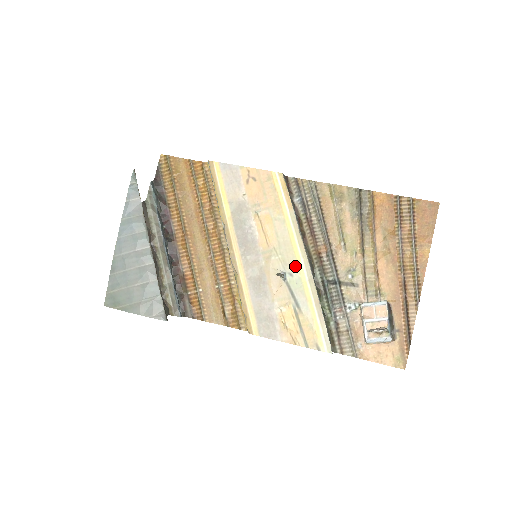
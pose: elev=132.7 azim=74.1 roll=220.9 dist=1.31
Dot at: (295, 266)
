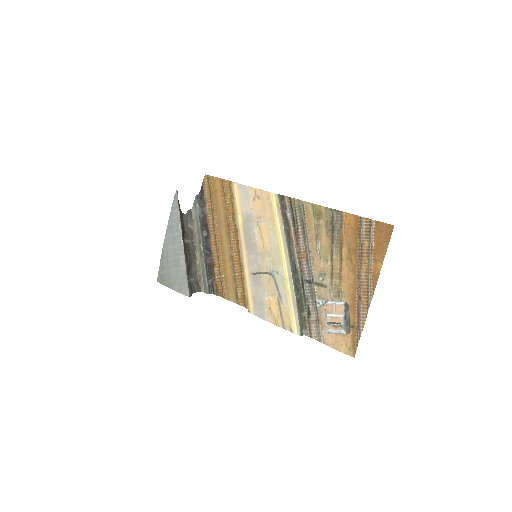
Dot at: (280, 267)
